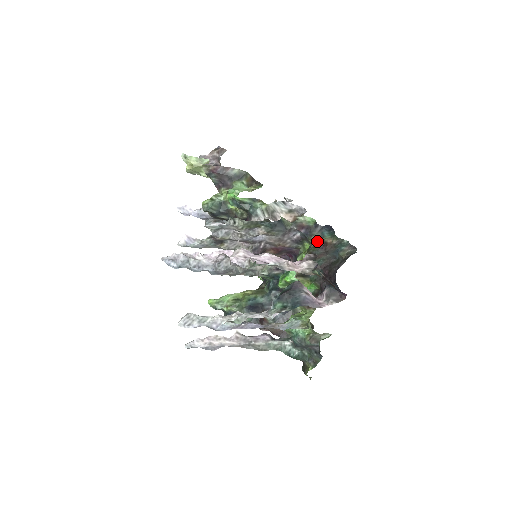
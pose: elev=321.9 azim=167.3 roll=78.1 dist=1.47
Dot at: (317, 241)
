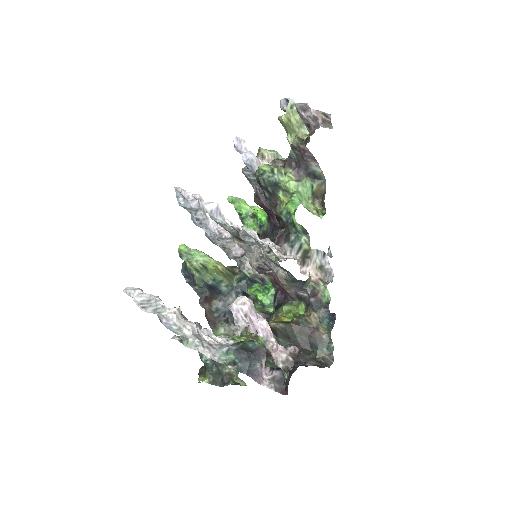
Dot at: (313, 319)
